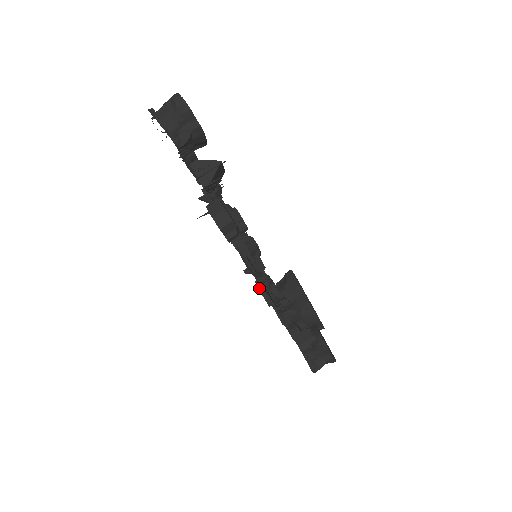
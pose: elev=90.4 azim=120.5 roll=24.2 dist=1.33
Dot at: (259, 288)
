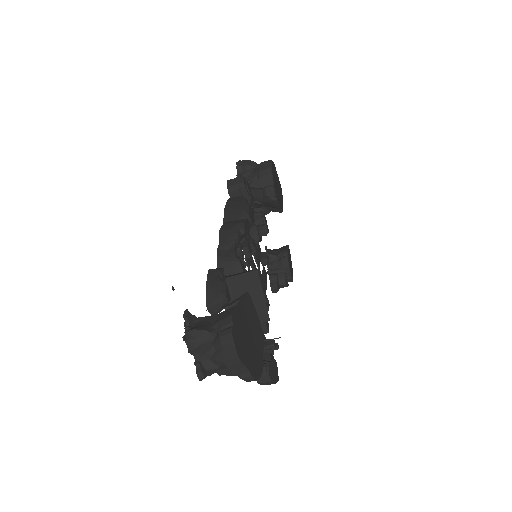
Dot at: occluded
